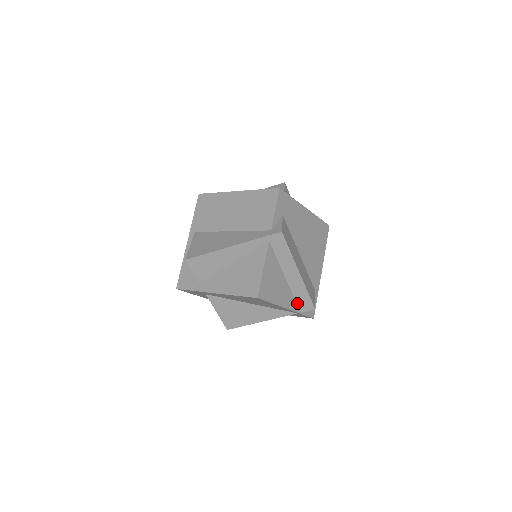
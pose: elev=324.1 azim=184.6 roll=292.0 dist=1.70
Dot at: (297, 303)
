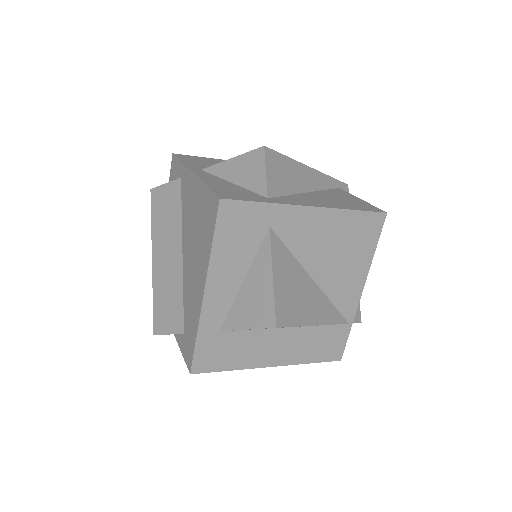
Dot at: occluded
